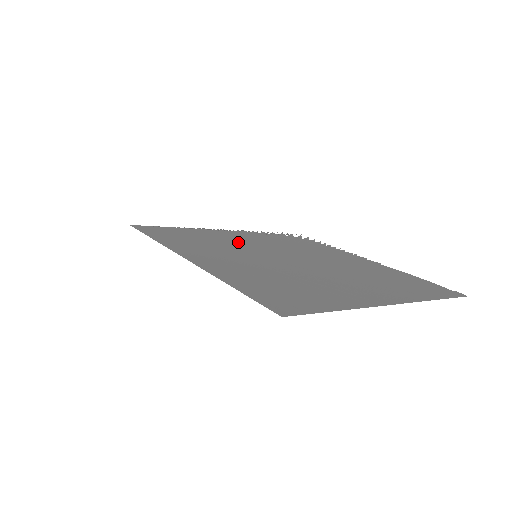
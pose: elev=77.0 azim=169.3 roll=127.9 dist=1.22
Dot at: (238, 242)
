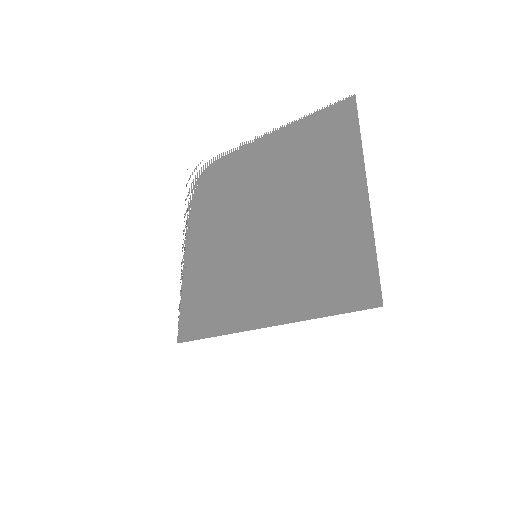
Dot at: (219, 254)
